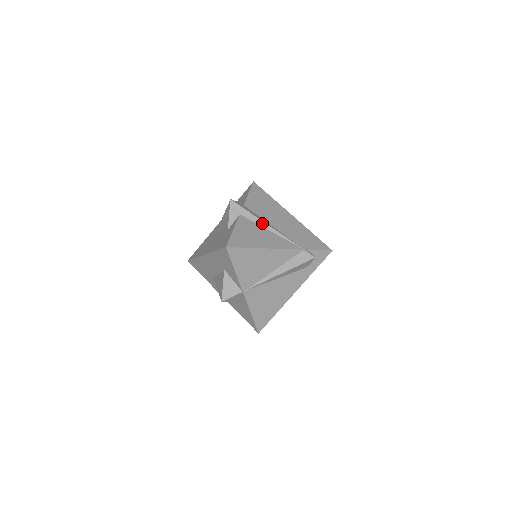
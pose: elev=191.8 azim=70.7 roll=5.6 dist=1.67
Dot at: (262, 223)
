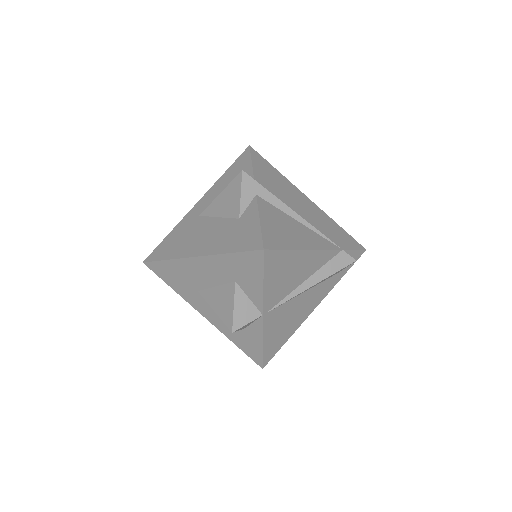
Dot at: (288, 209)
